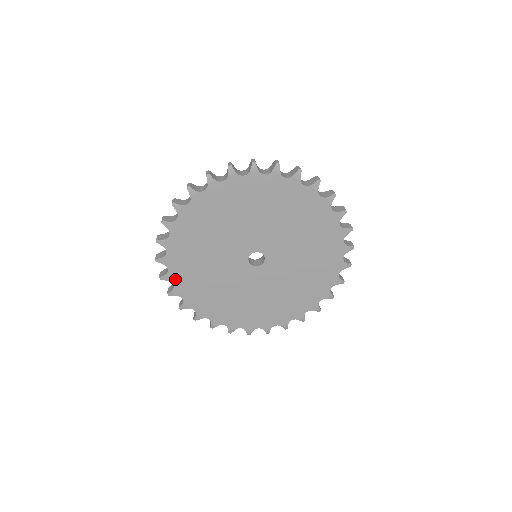
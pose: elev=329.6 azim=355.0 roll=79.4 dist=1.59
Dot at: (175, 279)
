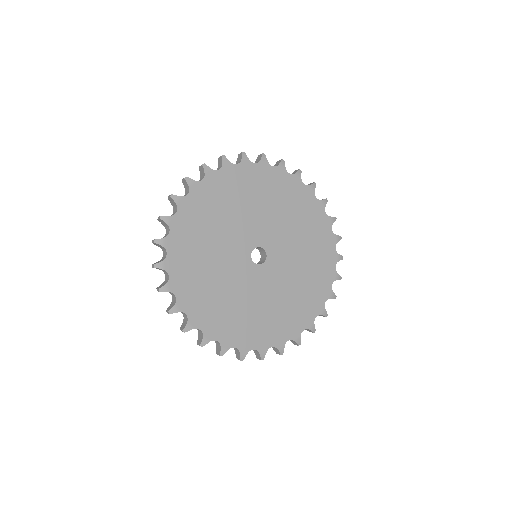
Dot at: (214, 334)
